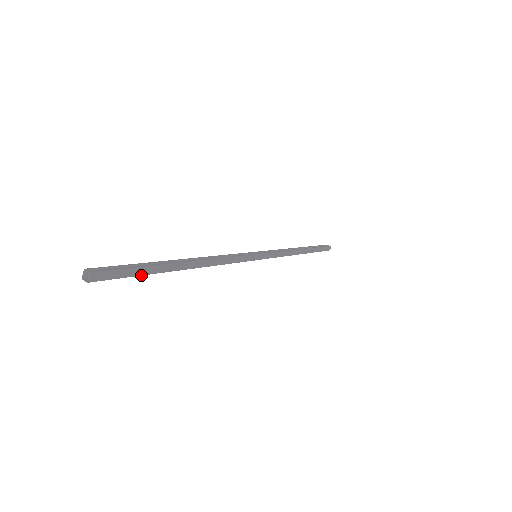
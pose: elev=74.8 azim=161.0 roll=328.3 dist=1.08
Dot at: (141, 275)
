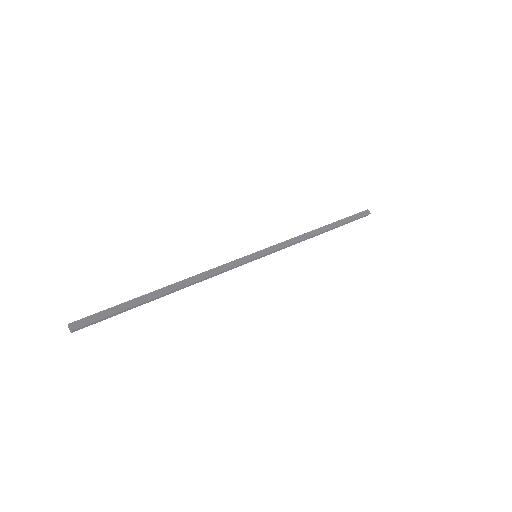
Dot at: (122, 311)
